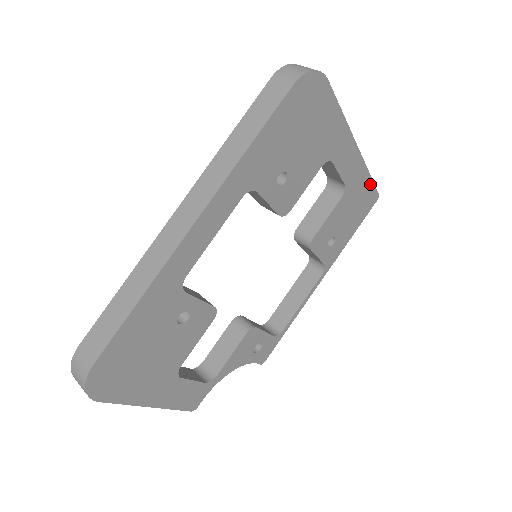
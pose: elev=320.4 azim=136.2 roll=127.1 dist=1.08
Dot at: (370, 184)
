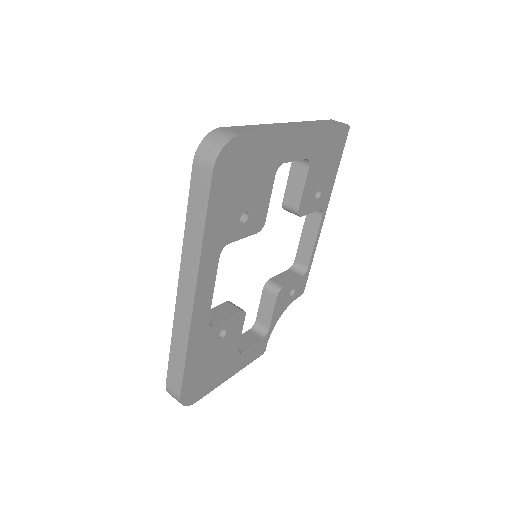
Dot at: (334, 130)
